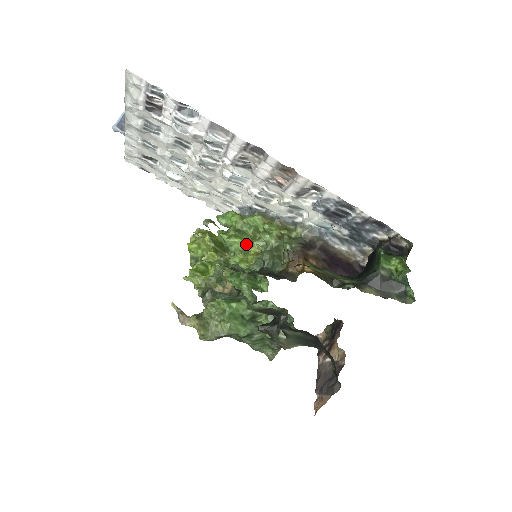
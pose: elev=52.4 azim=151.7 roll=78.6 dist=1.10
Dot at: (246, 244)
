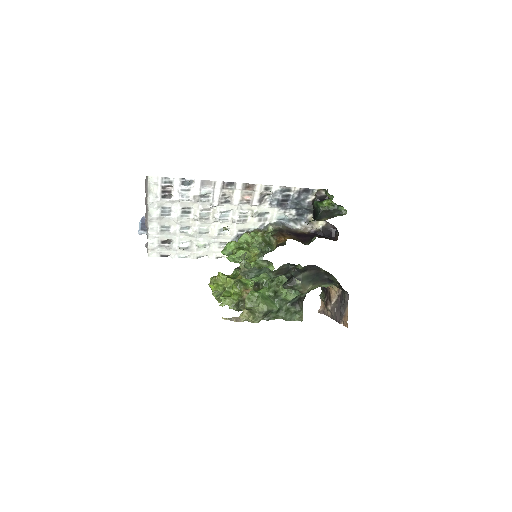
Dot at: (247, 252)
